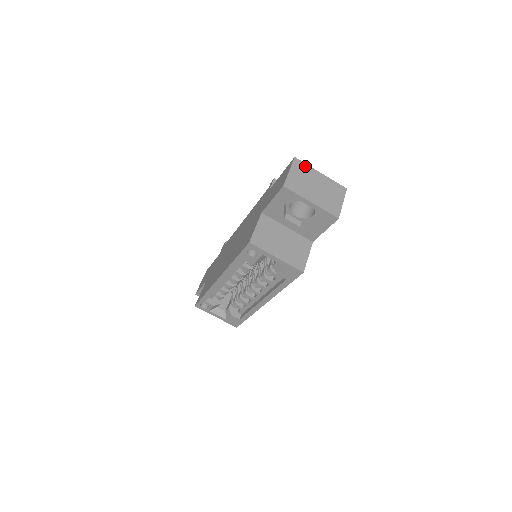
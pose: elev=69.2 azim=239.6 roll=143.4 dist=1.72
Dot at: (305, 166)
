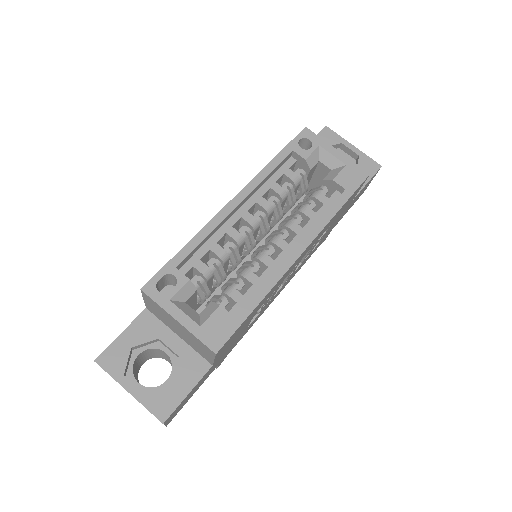
Dot at: occluded
